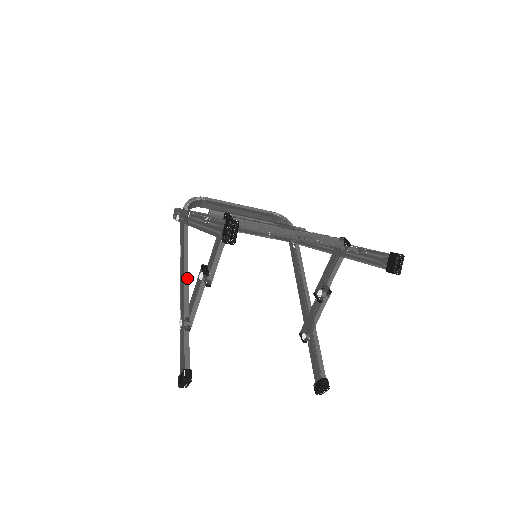
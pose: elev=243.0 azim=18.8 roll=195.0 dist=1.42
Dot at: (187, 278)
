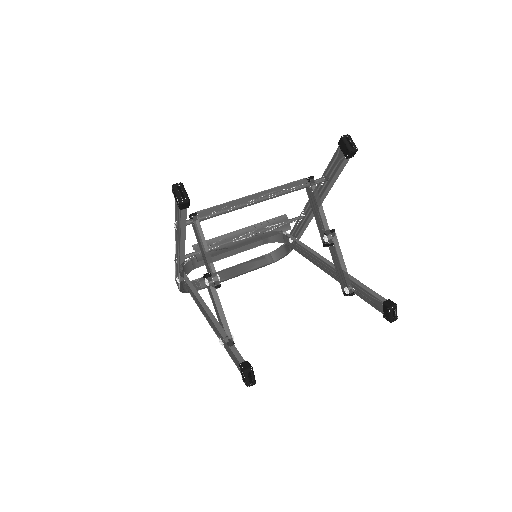
Dot at: (207, 308)
